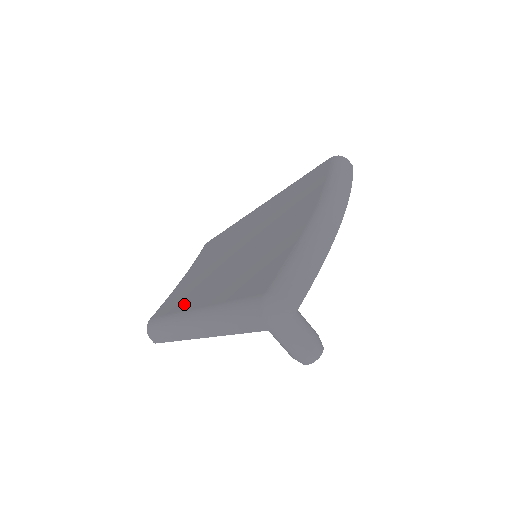
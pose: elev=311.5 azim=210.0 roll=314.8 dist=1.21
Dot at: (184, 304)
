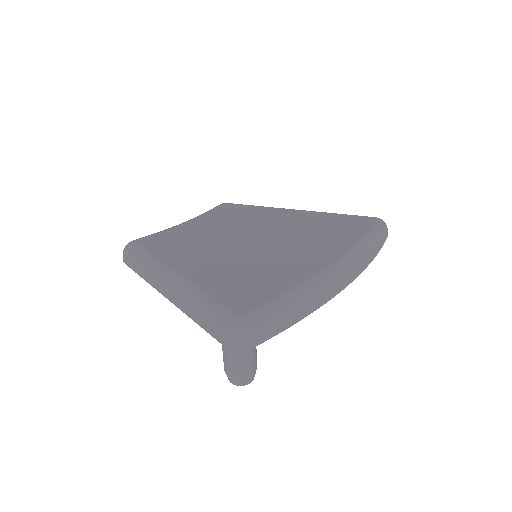
Dot at: (170, 254)
